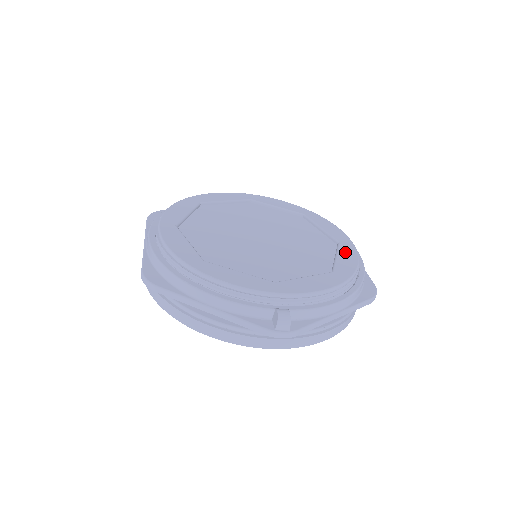
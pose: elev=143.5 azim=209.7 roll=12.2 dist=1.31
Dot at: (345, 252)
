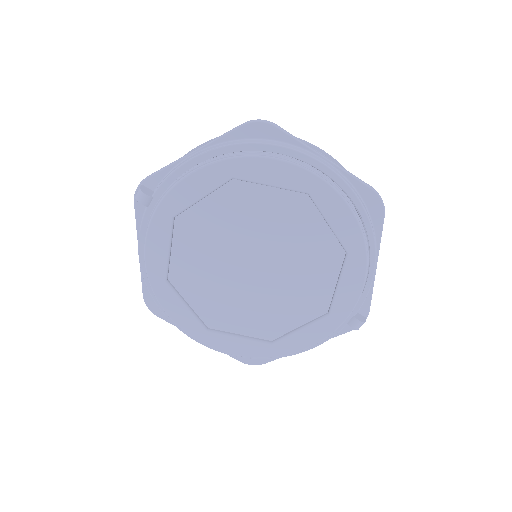
Dot at: (329, 208)
